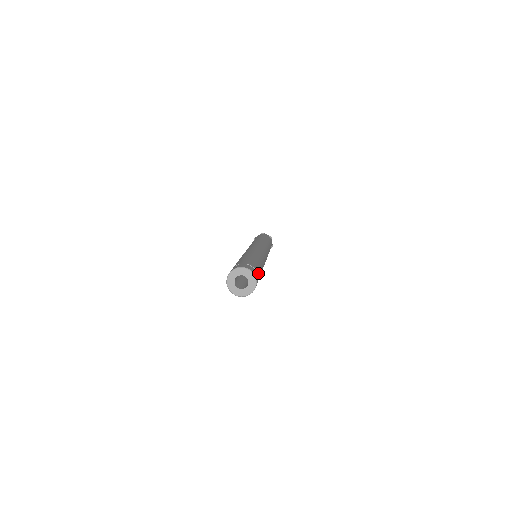
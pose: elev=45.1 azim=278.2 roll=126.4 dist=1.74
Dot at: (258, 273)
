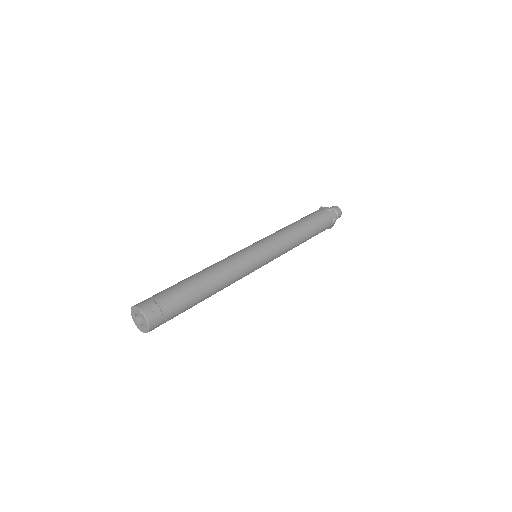
Dot at: (167, 303)
